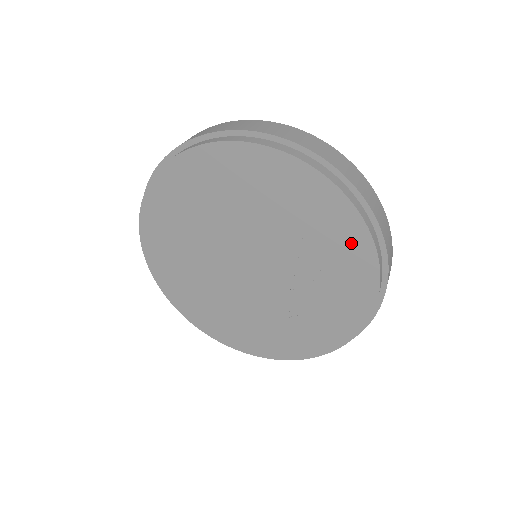
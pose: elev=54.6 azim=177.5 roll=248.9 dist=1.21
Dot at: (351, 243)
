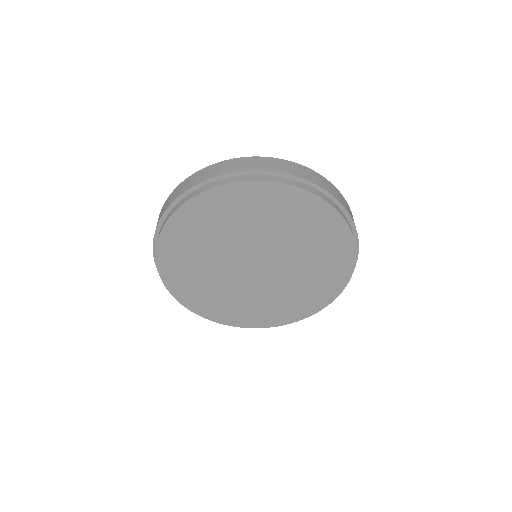
Dot at: (330, 287)
